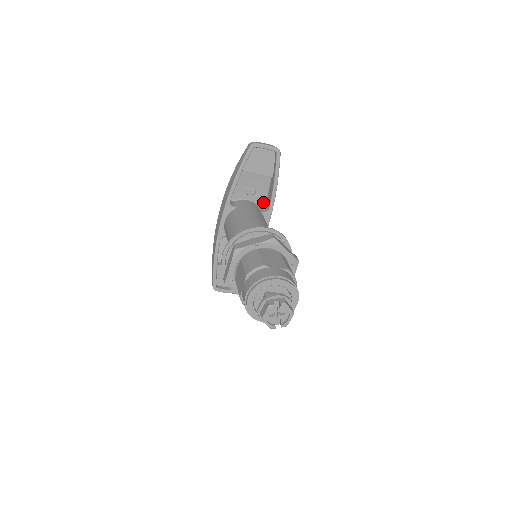
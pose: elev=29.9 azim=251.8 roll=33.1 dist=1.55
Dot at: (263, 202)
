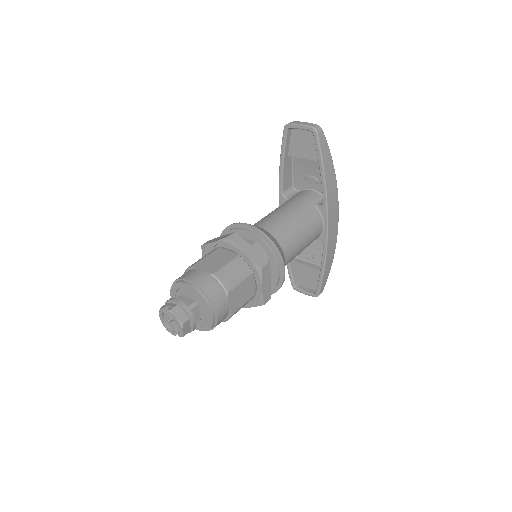
Dot at: occluded
